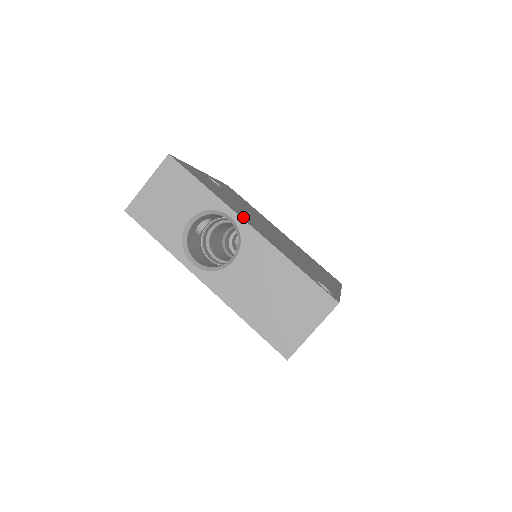
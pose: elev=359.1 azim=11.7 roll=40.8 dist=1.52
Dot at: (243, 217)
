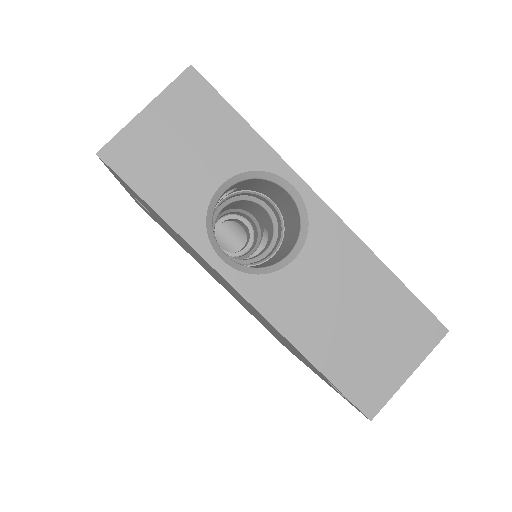
Dot at: occluded
